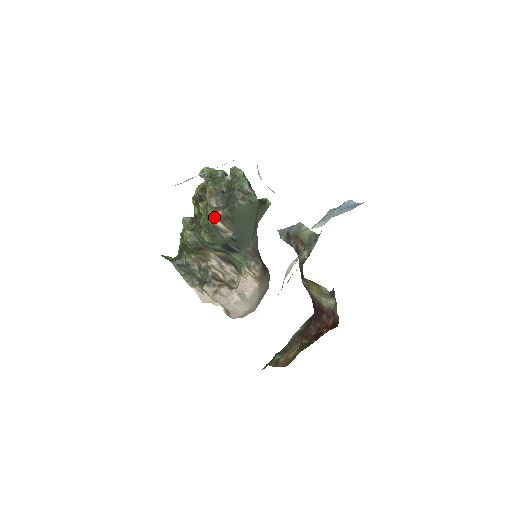
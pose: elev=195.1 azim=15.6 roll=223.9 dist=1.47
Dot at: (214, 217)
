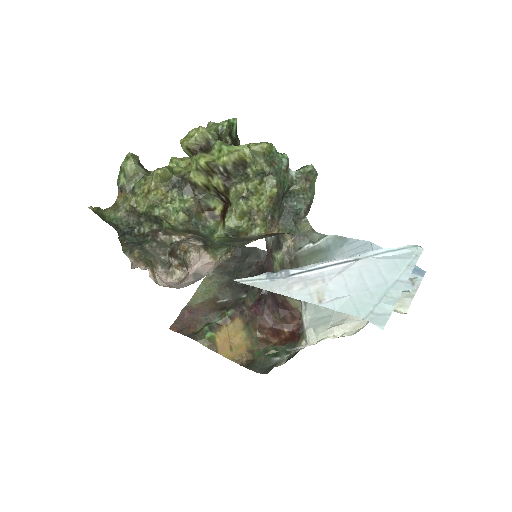
Dot at: (262, 234)
